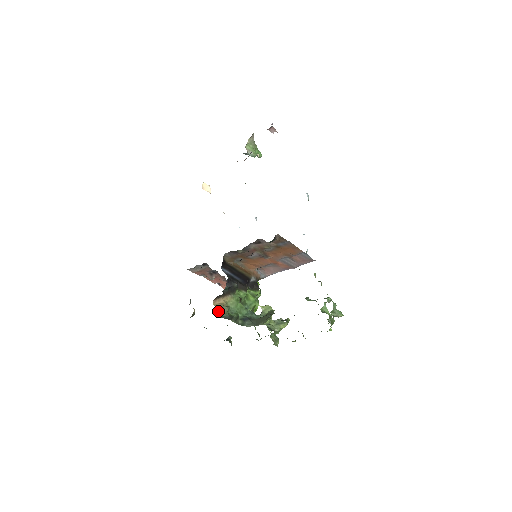
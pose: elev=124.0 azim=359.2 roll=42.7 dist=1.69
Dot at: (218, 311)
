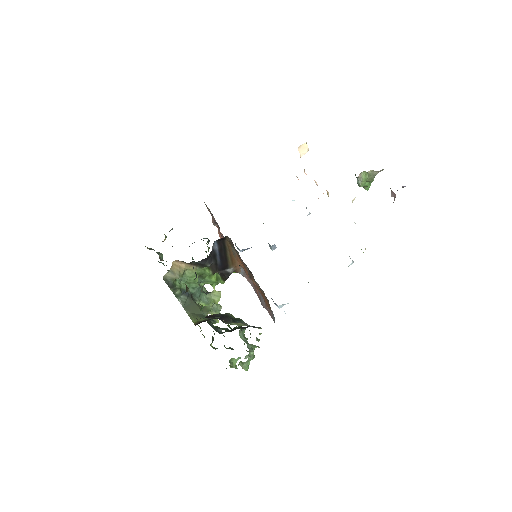
Dot at: (168, 273)
